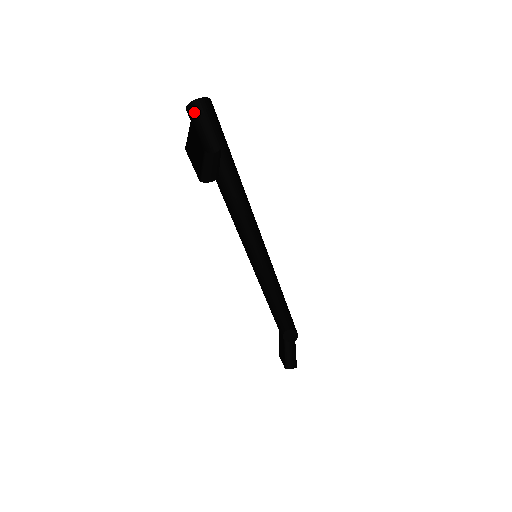
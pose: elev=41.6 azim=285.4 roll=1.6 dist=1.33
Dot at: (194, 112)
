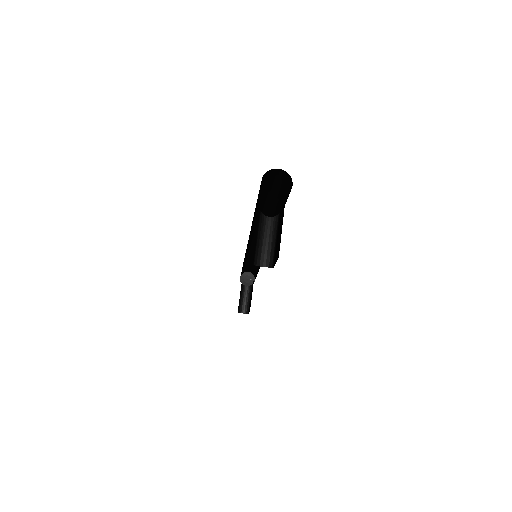
Dot at: (265, 176)
